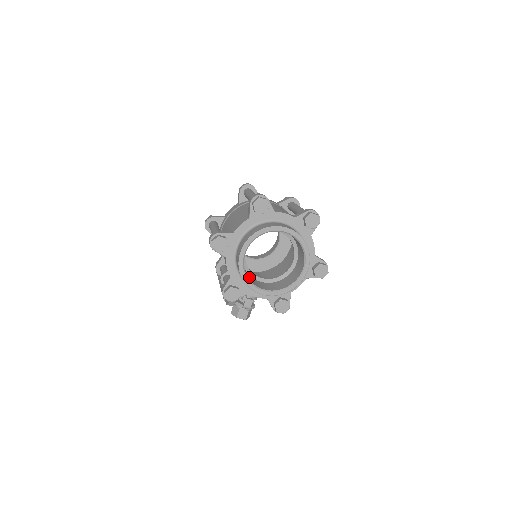
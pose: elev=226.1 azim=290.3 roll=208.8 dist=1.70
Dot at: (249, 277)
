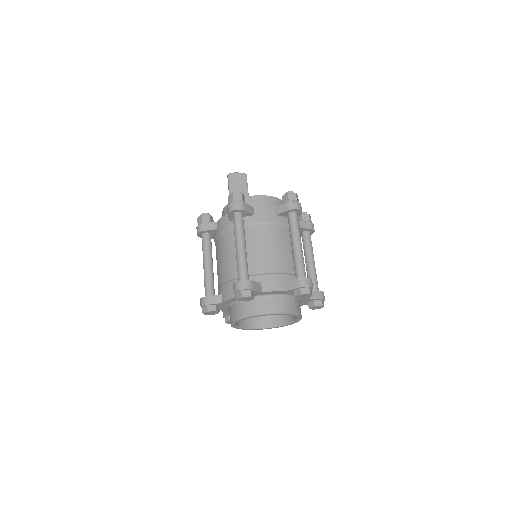
Dot at: occluded
